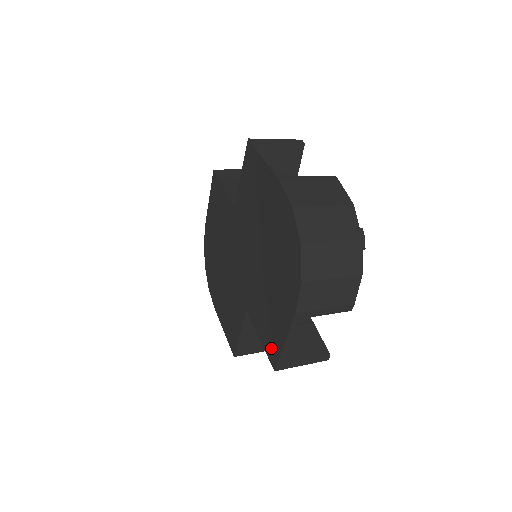
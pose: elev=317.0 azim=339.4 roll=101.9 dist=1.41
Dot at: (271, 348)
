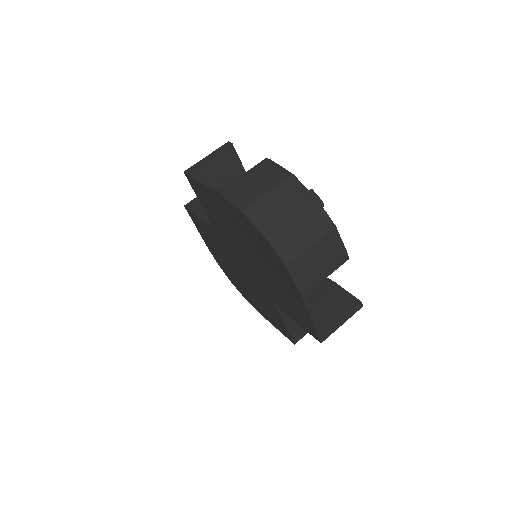
Dot at: (307, 326)
